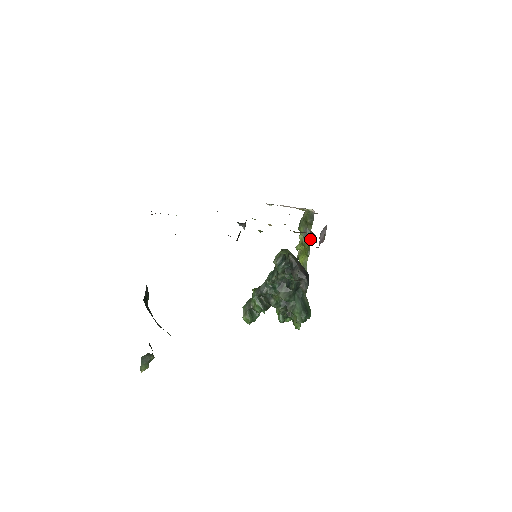
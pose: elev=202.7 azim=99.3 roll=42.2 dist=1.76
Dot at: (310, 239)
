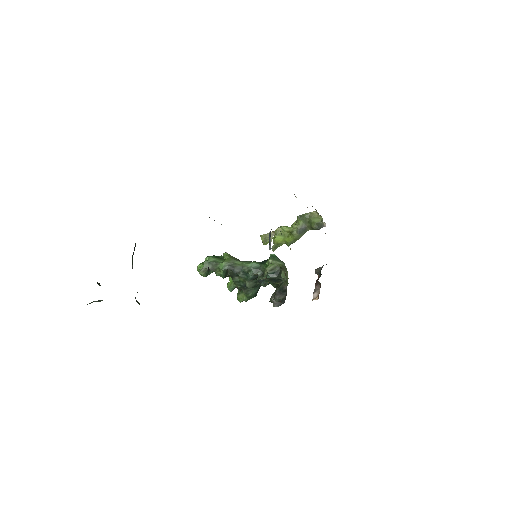
Dot at: (301, 236)
